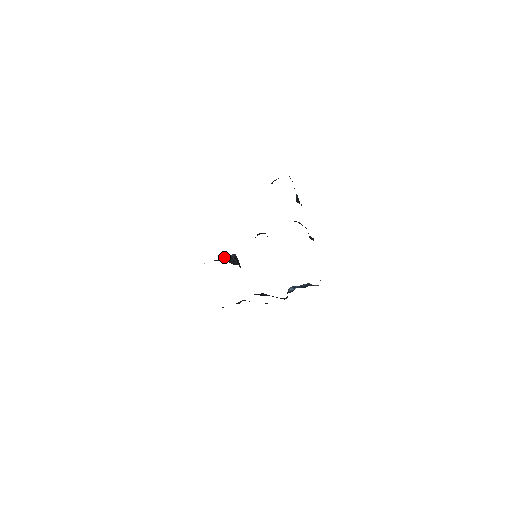
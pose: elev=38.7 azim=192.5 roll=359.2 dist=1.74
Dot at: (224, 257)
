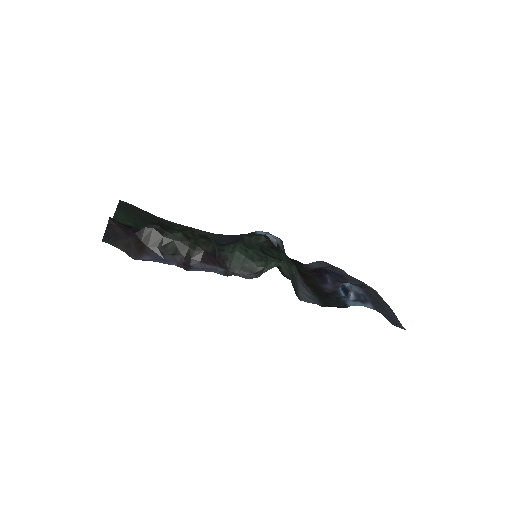
Dot at: occluded
